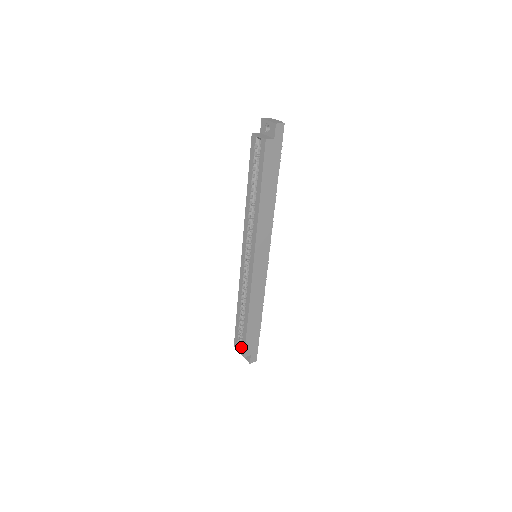
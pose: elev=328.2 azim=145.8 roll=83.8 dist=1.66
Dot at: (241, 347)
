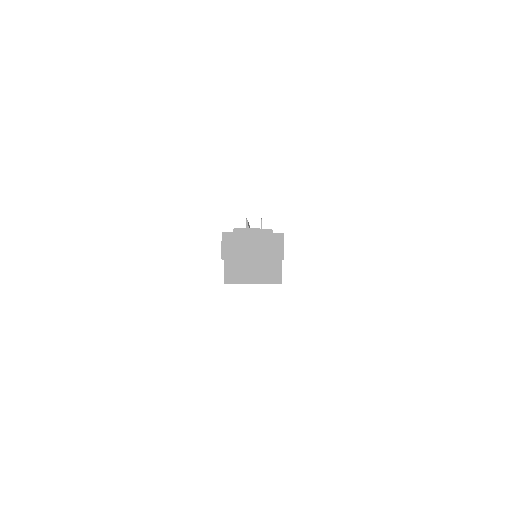
Dot at: occluded
